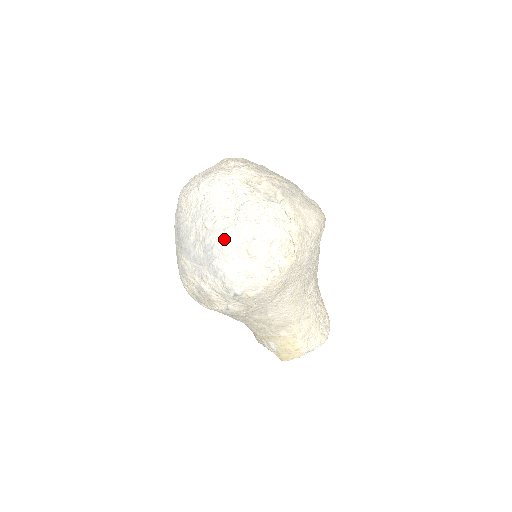
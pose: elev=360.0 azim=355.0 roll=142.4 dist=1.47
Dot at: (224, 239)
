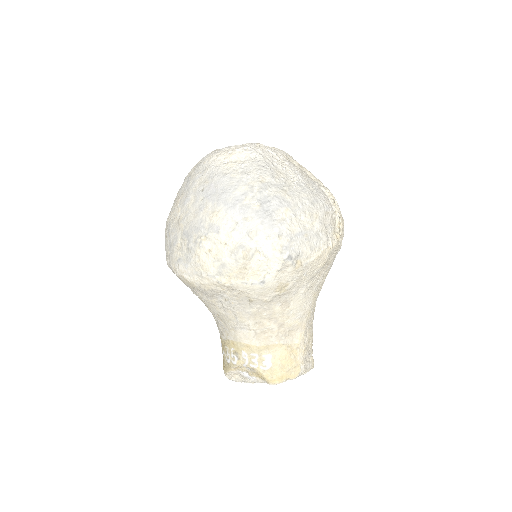
Dot at: (285, 195)
